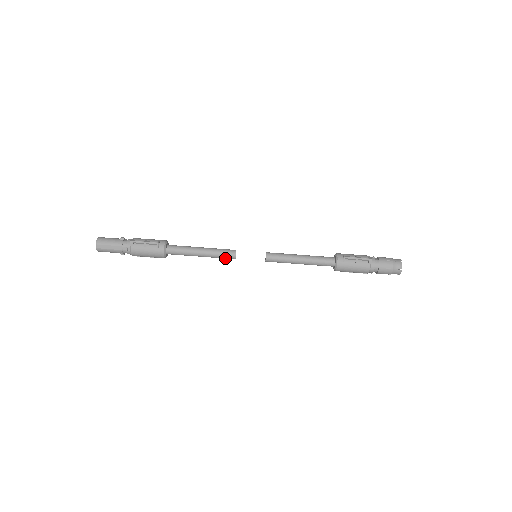
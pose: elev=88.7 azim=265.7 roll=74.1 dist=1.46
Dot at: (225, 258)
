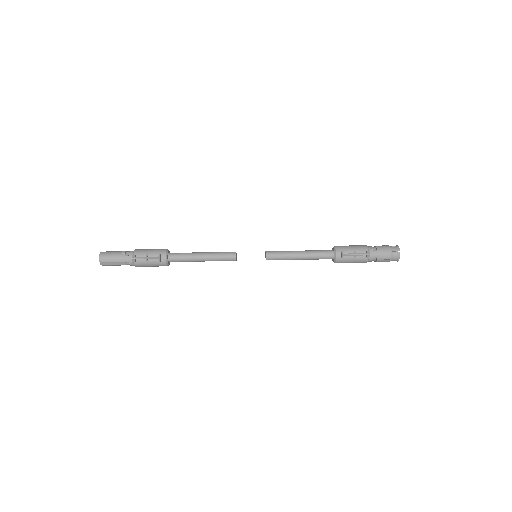
Dot at: occluded
